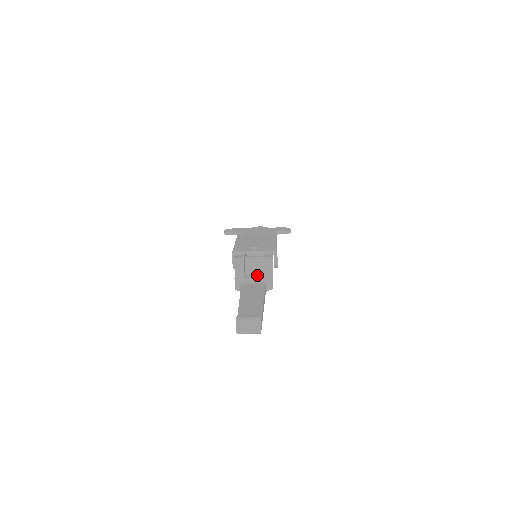
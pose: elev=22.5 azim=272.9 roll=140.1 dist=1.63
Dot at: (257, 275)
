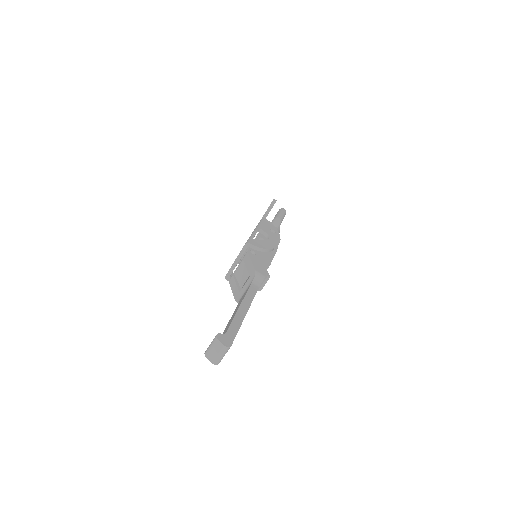
Dot at: (247, 279)
